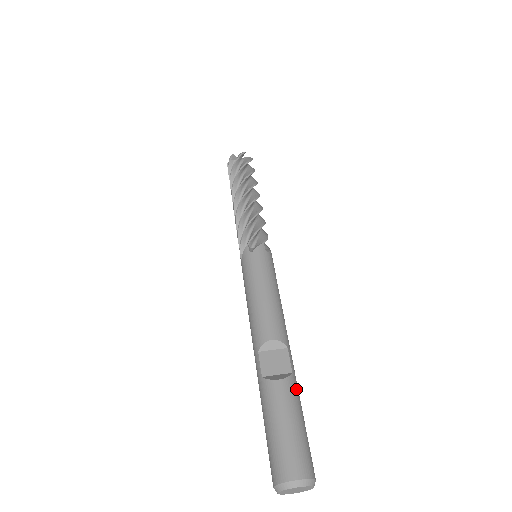
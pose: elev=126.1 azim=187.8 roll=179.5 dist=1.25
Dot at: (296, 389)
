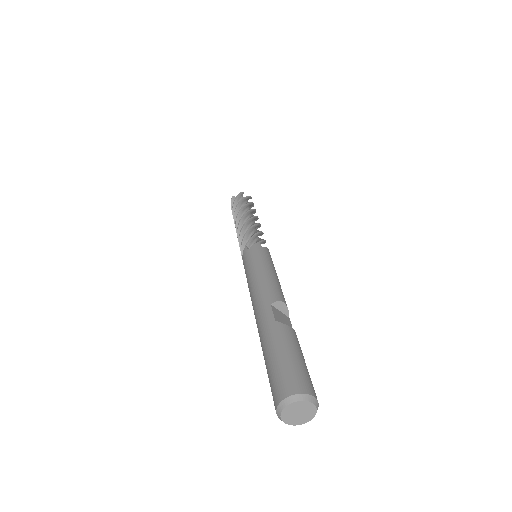
Dot at: occluded
